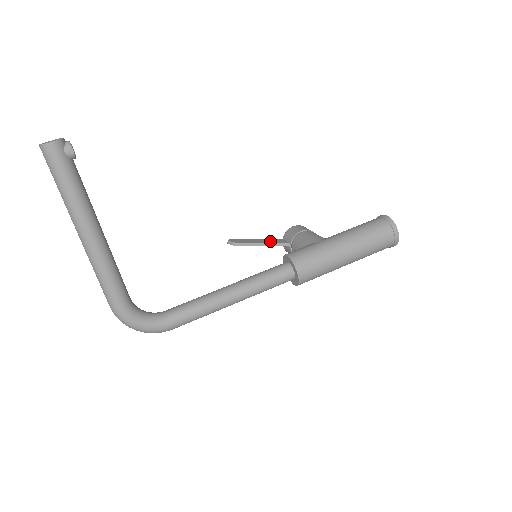
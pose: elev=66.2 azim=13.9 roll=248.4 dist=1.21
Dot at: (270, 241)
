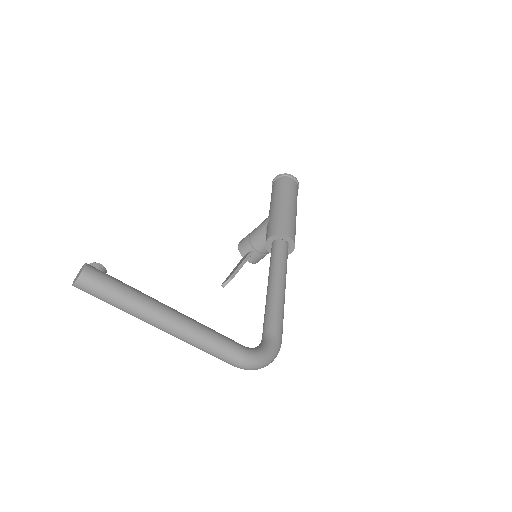
Dot at: (241, 261)
